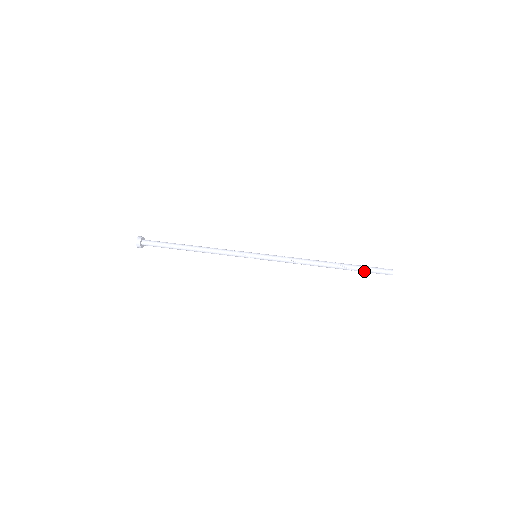
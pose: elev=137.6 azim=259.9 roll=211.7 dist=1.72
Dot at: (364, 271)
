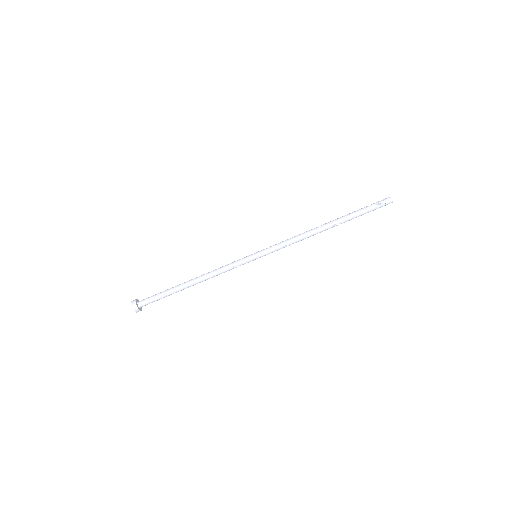
Dot at: (364, 213)
